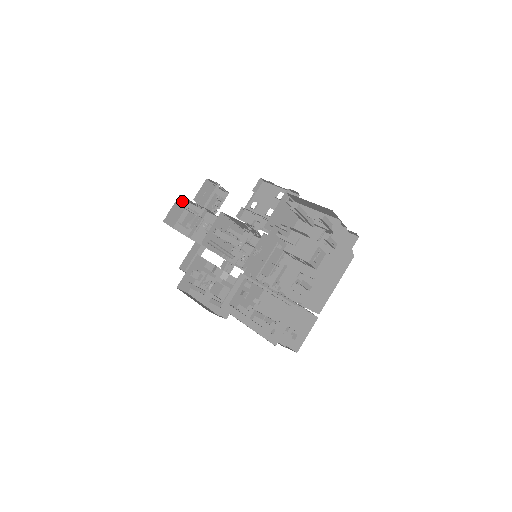
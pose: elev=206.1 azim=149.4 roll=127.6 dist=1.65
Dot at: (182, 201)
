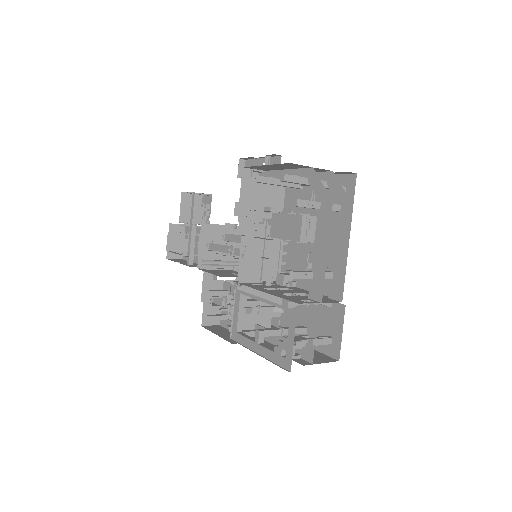
Dot at: (176, 227)
